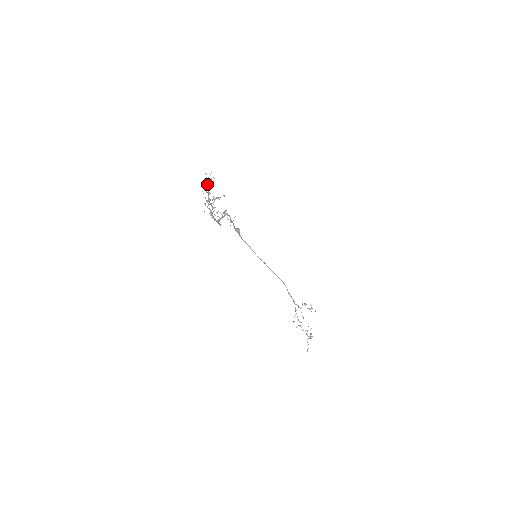
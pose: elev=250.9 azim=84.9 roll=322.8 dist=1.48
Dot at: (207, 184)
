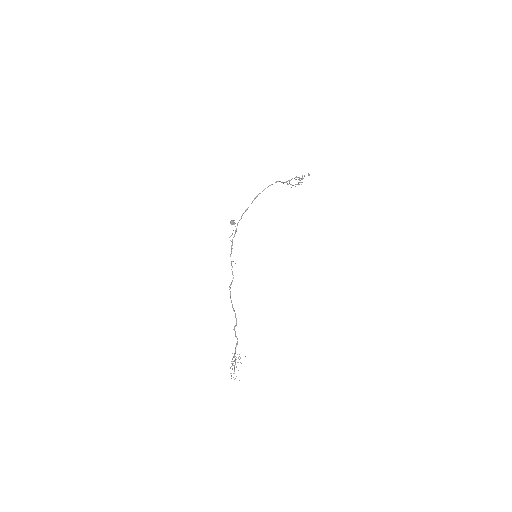
Dot at: occluded
